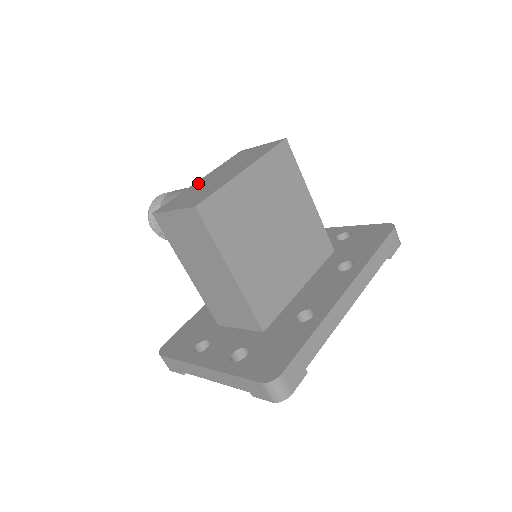
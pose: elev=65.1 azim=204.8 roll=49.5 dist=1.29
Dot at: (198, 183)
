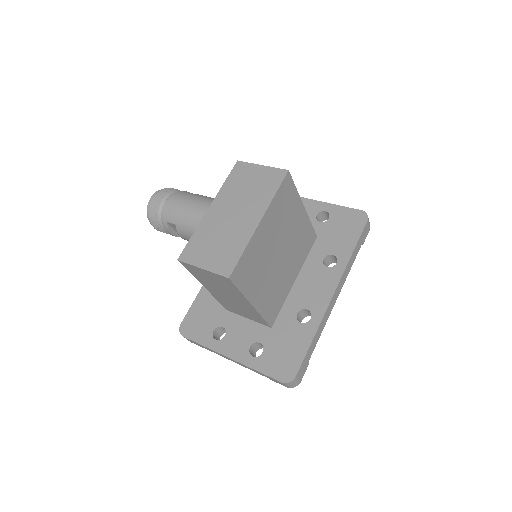
Dot at: (210, 218)
